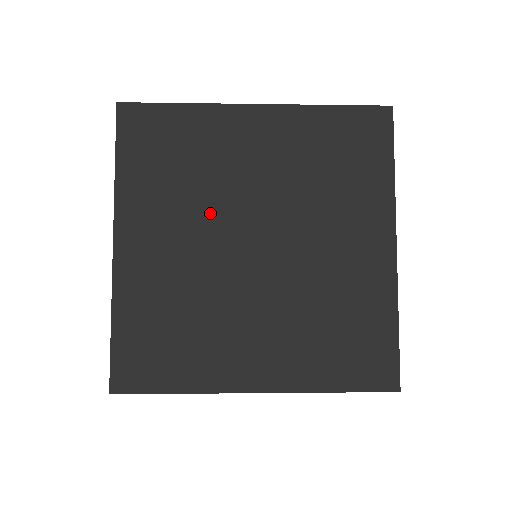
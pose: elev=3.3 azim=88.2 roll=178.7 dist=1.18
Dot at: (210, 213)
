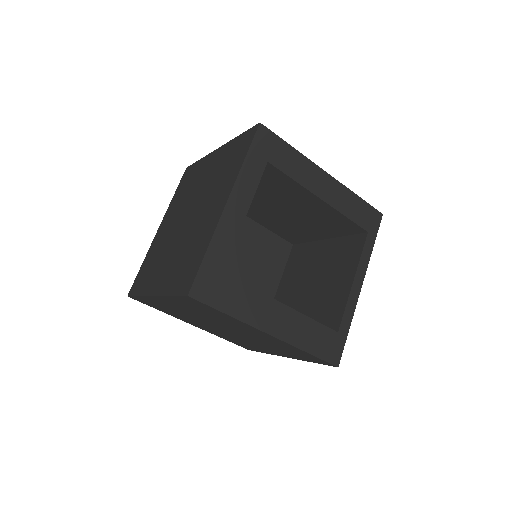
Dot at: (183, 207)
